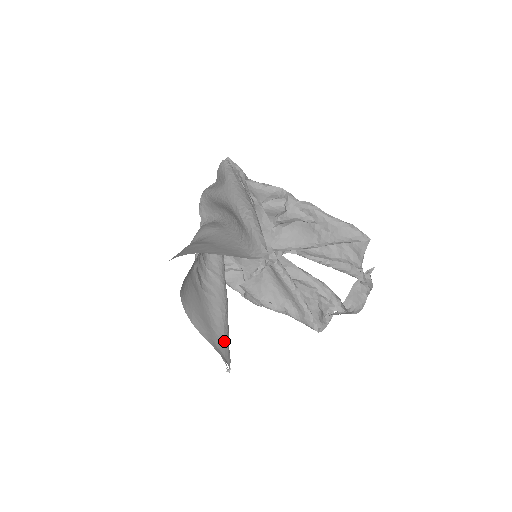
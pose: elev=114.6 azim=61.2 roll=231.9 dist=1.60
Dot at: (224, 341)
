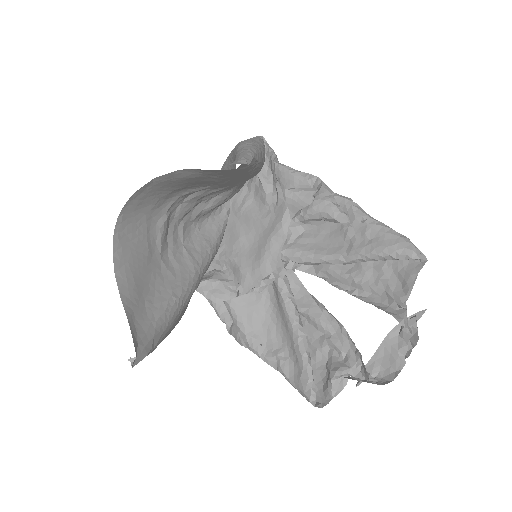
Dot at: (152, 326)
